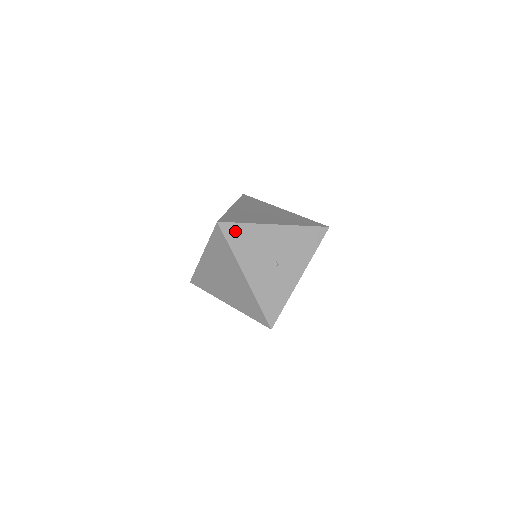
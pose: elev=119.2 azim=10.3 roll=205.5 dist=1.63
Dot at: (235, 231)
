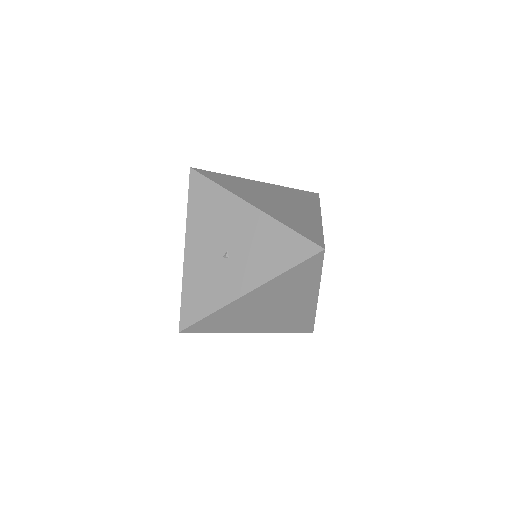
Dot at: (202, 188)
